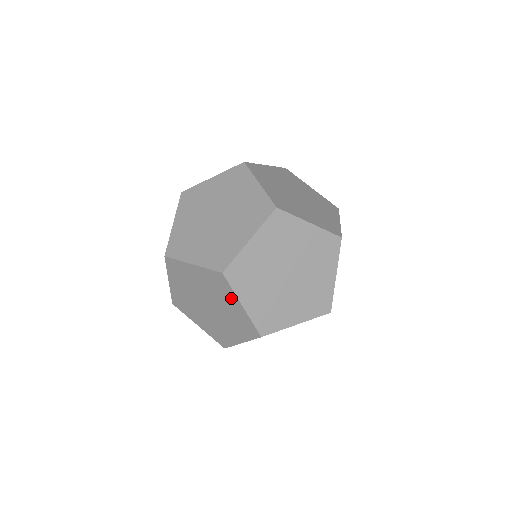
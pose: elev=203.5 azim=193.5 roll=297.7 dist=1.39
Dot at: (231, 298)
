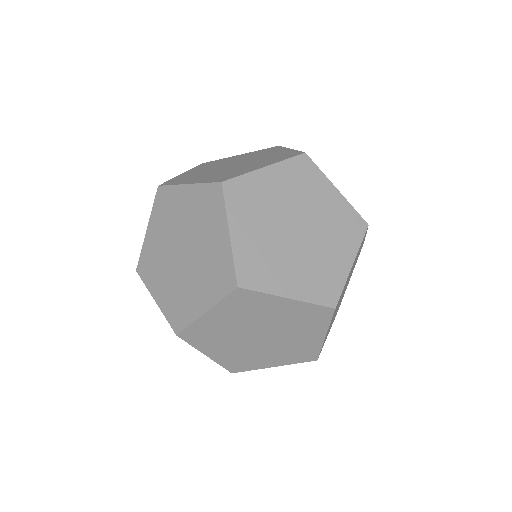
Dot at: occluded
